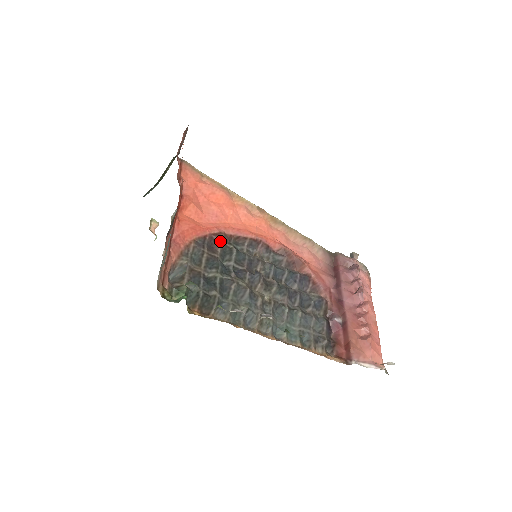
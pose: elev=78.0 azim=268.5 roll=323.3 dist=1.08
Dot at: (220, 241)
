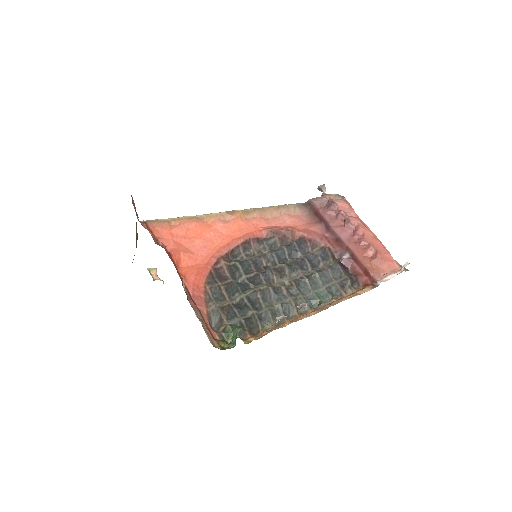
Dot at: (223, 266)
